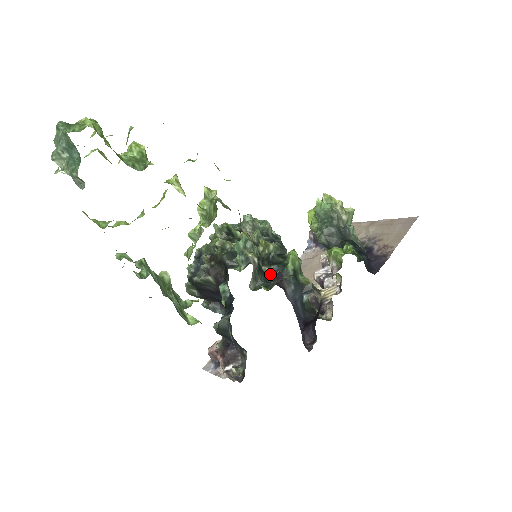
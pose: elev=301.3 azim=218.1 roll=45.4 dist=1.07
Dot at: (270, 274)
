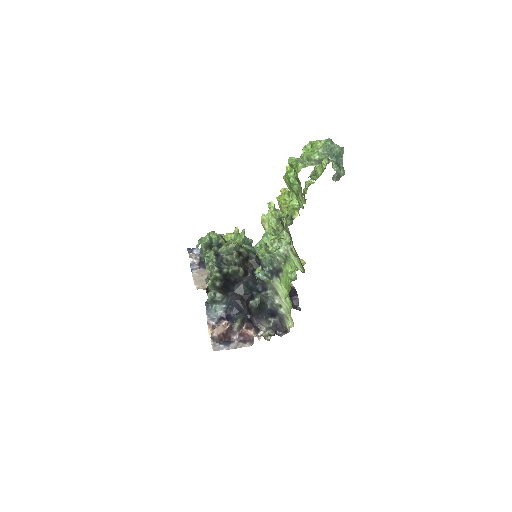
Dot at: occluded
